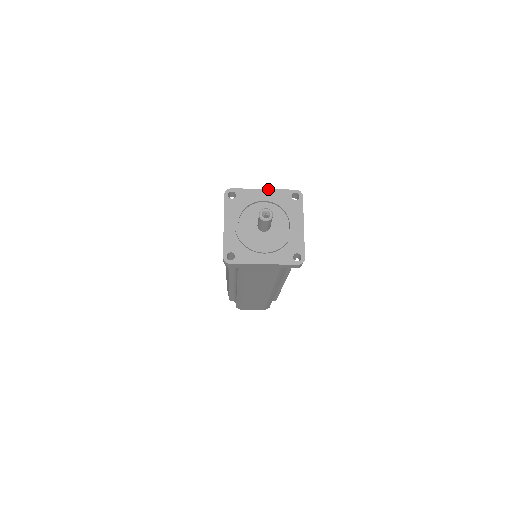
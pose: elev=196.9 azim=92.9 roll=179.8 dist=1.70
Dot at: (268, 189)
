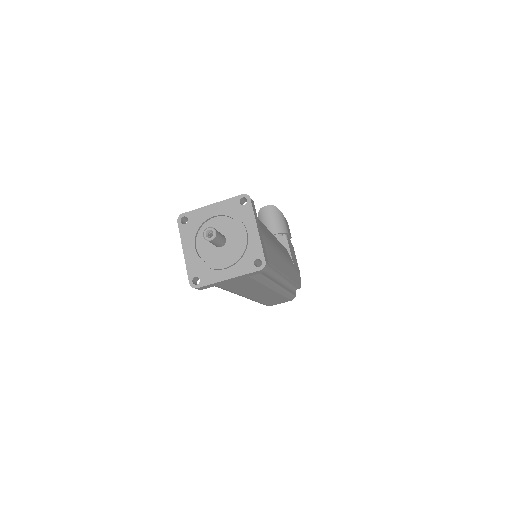
Dot at: (216, 203)
